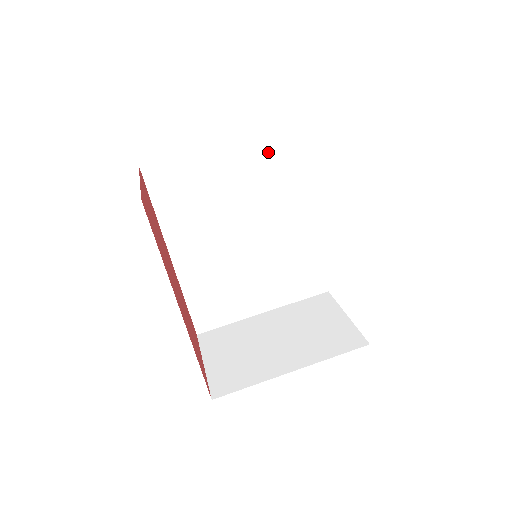
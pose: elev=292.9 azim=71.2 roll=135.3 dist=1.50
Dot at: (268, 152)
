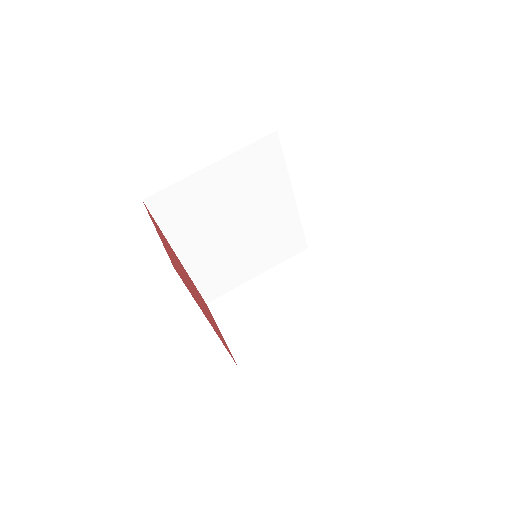
Dot at: (253, 161)
